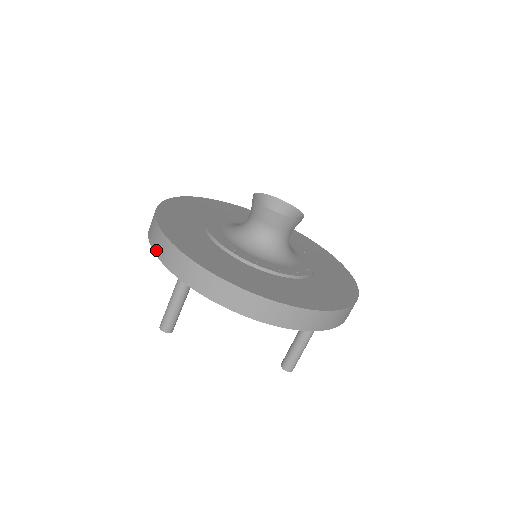
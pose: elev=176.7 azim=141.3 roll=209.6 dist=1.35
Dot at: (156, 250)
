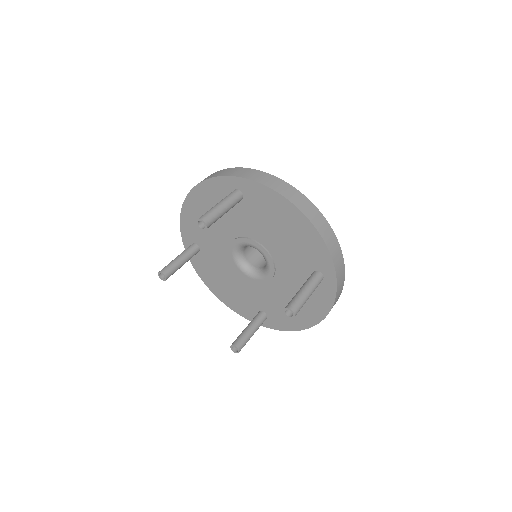
Dot at: (216, 175)
